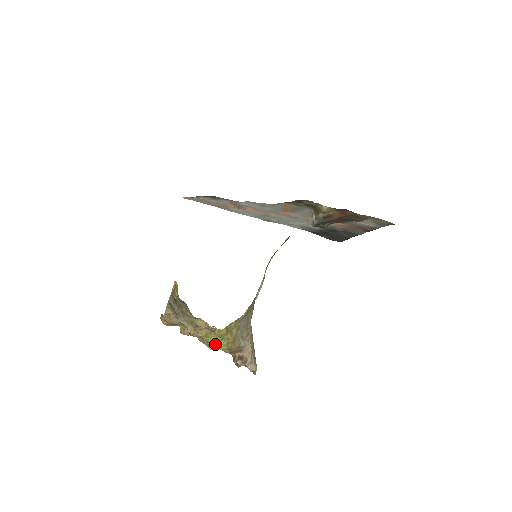
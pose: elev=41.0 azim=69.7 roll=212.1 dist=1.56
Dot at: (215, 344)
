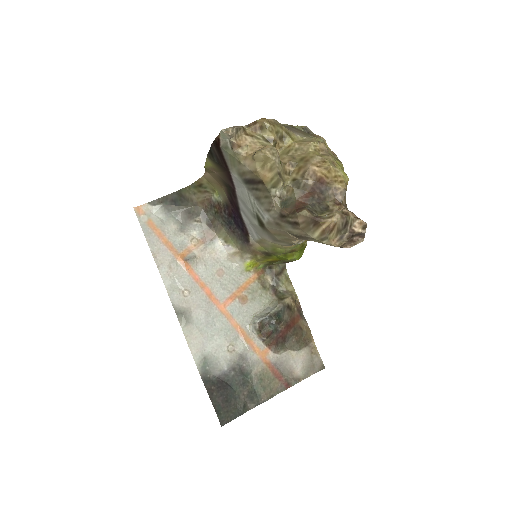
Dot at: (340, 167)
